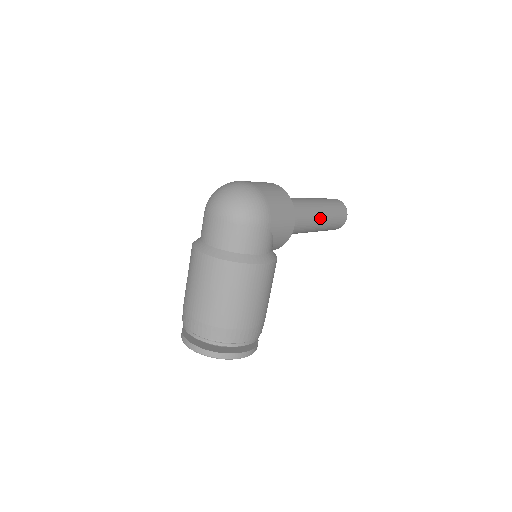
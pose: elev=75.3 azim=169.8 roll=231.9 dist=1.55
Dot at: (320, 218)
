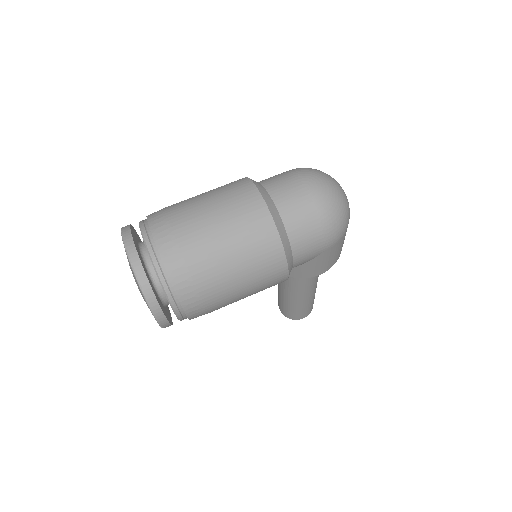
Dot at: (308, 294)
